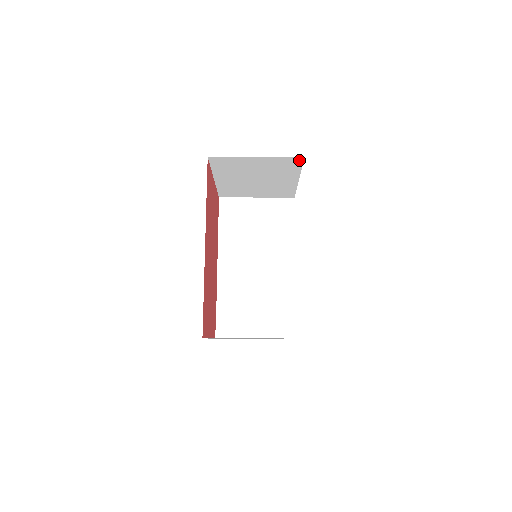
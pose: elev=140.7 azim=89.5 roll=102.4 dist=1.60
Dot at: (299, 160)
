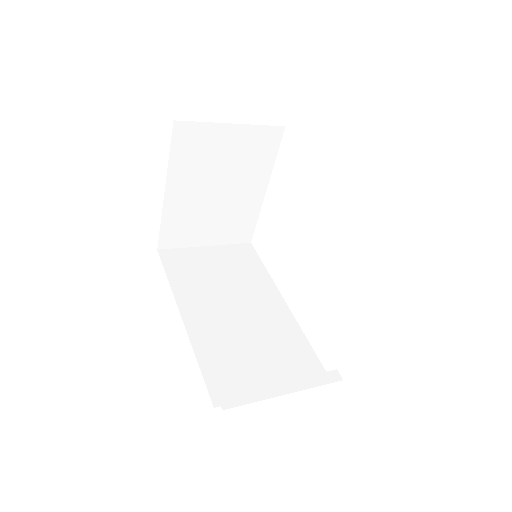
Dot at: (277, 135)
